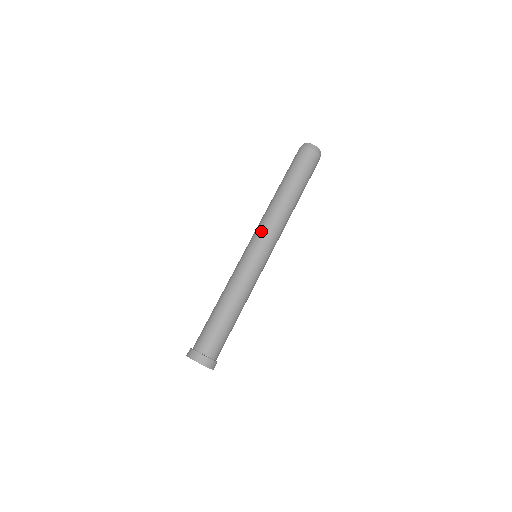
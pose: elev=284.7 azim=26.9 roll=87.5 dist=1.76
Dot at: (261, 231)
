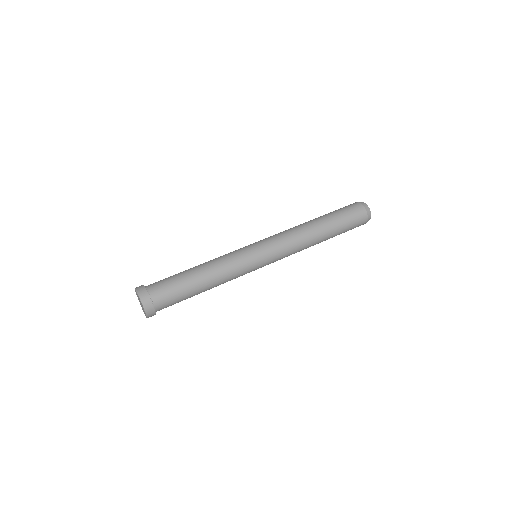
Dot at: occluded
